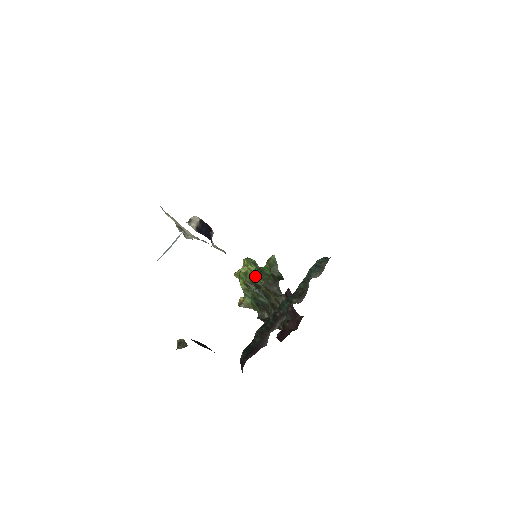
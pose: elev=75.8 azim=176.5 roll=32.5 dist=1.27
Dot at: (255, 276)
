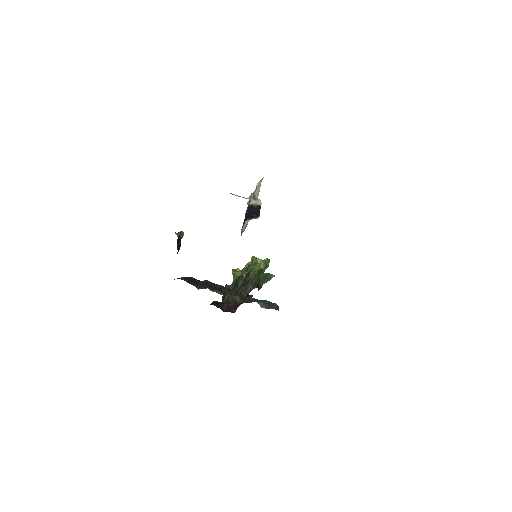
Dot at: occluded
